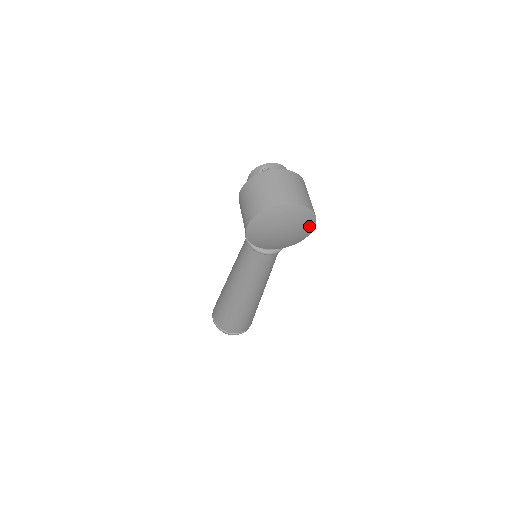
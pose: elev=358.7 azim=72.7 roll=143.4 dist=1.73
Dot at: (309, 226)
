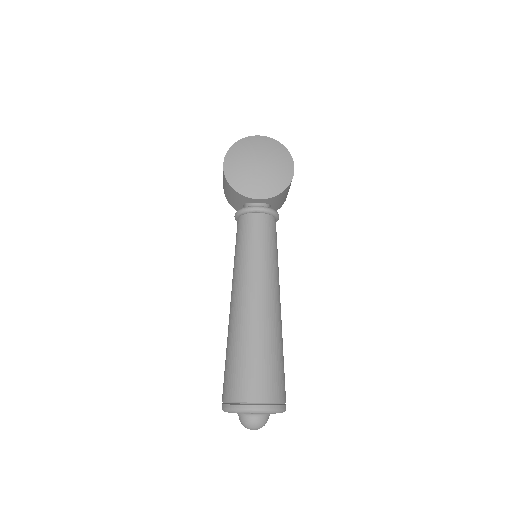
Dot at: (286, 162)
